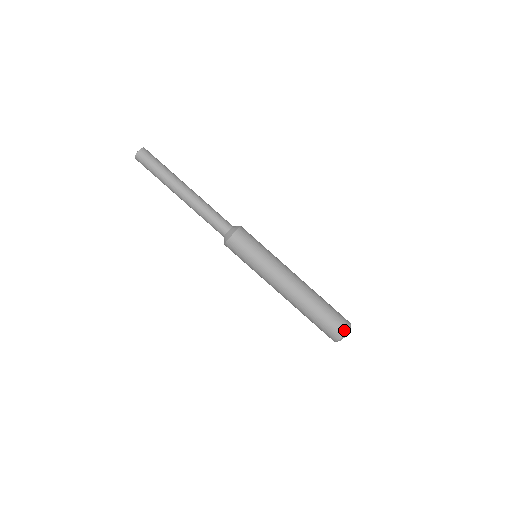
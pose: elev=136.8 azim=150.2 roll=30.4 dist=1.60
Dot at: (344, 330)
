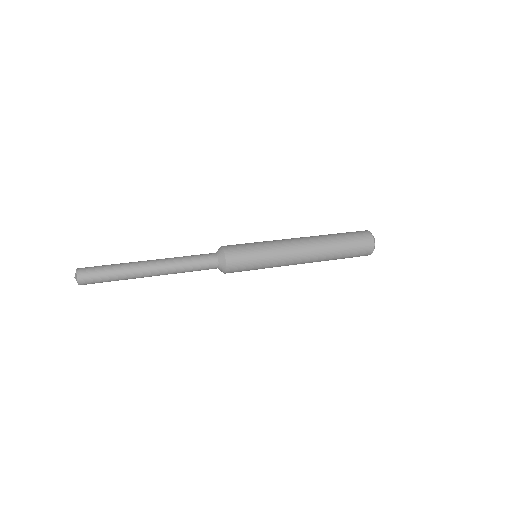
Dot at: (370, 236)
